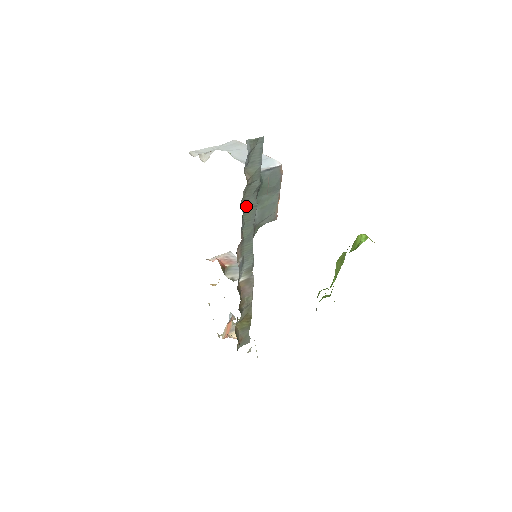
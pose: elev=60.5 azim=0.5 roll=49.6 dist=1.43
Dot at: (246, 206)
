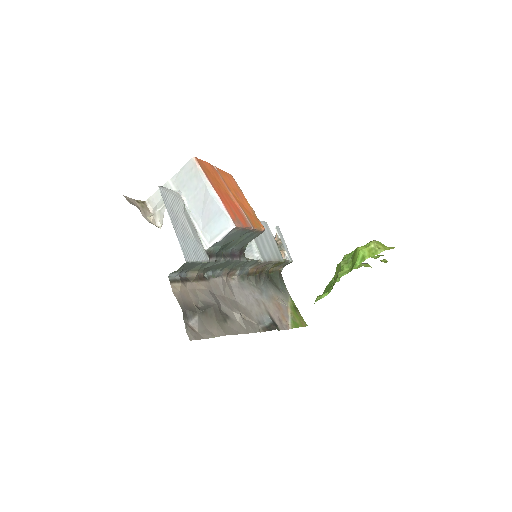
Dot at: (213, 268)
